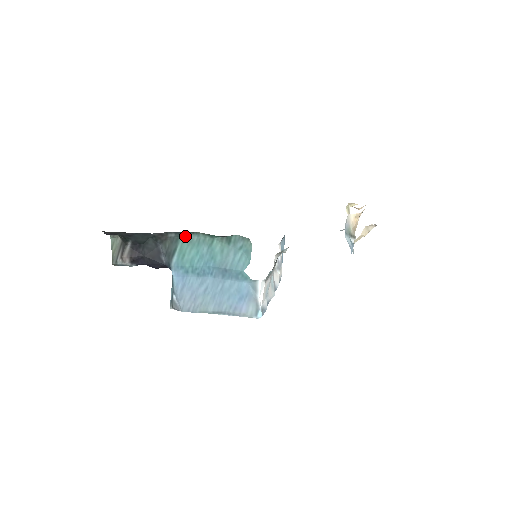
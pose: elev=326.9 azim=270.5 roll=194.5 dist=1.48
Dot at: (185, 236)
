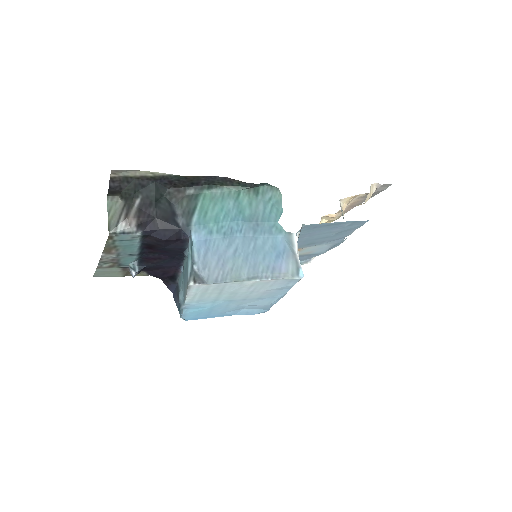
Dot at: (206, 192)
